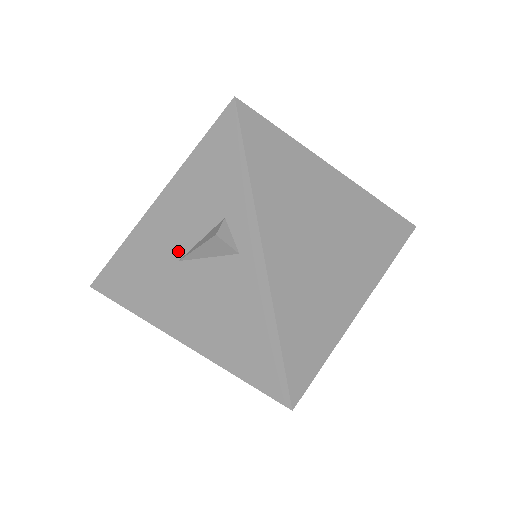
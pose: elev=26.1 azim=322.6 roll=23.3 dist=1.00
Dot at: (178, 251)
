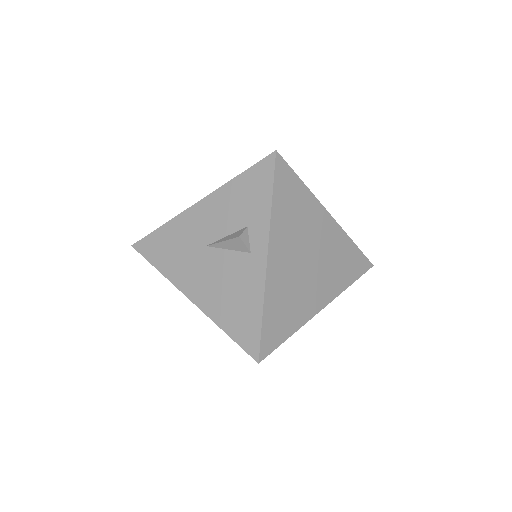
Dot at: (208, 239)
